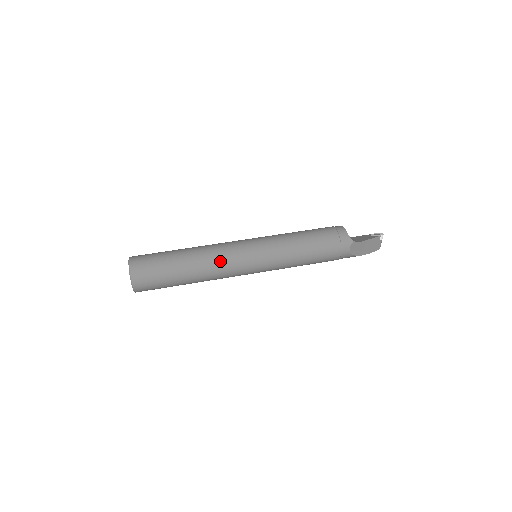
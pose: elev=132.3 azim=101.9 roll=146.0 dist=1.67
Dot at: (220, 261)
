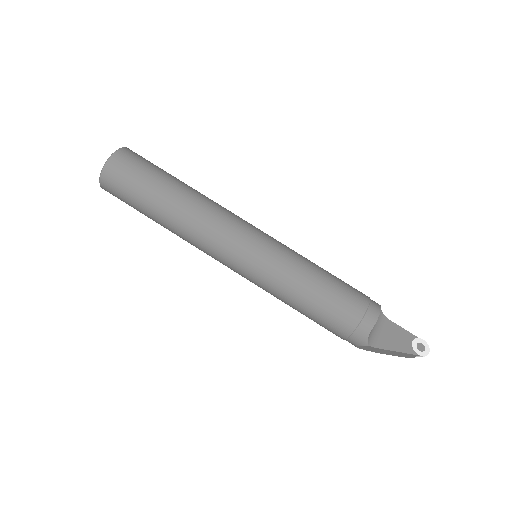
Dot at: (200, 240)
